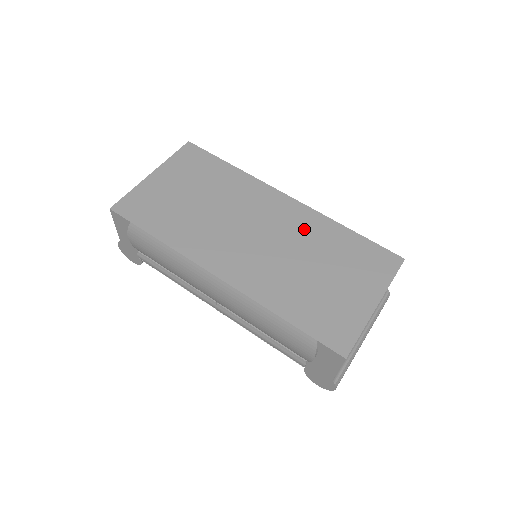
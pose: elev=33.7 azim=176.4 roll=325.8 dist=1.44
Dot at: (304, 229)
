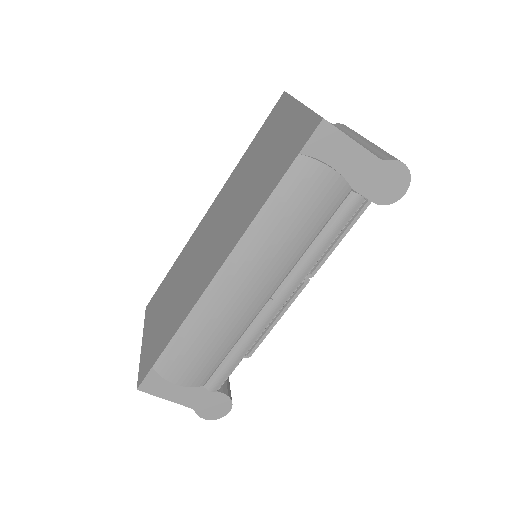
Dot at: (230, 190)
